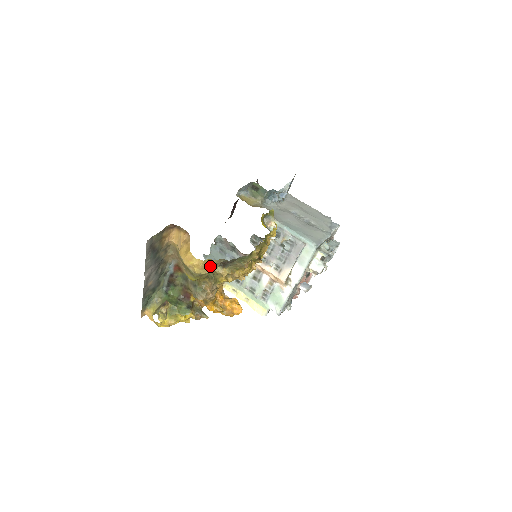
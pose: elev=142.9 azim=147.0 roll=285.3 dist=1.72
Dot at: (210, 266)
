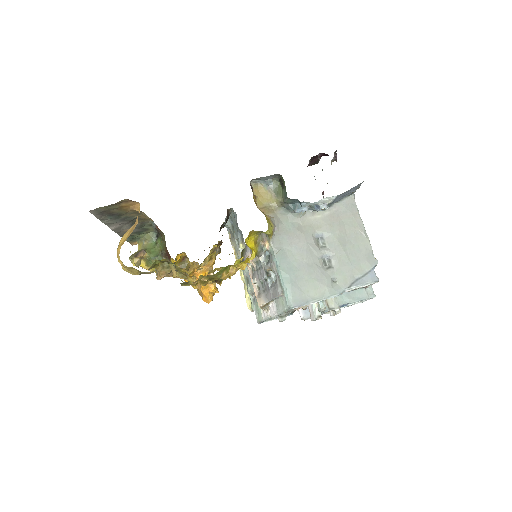
Dot at: (138, 271)
